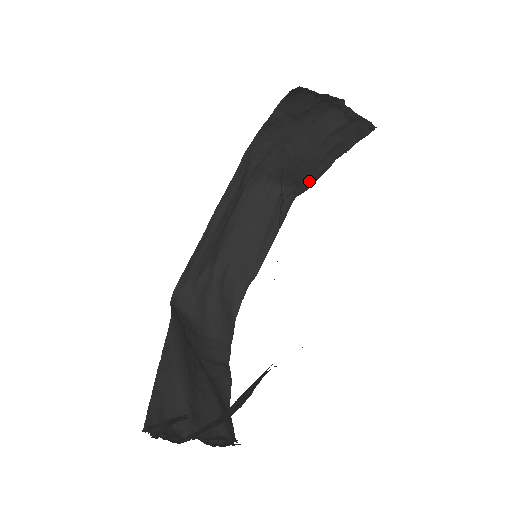
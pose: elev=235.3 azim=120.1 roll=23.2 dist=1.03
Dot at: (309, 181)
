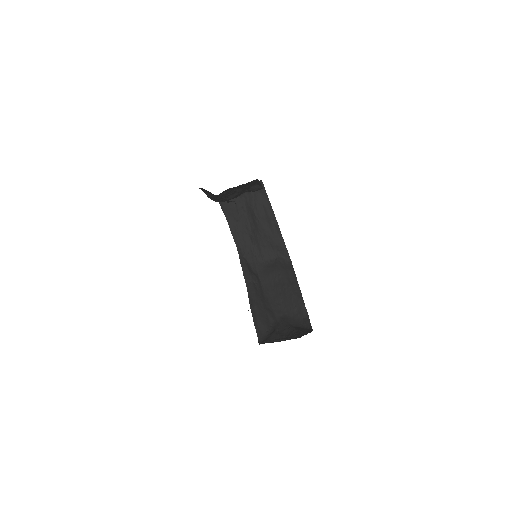
Dot at: (278, 239)
